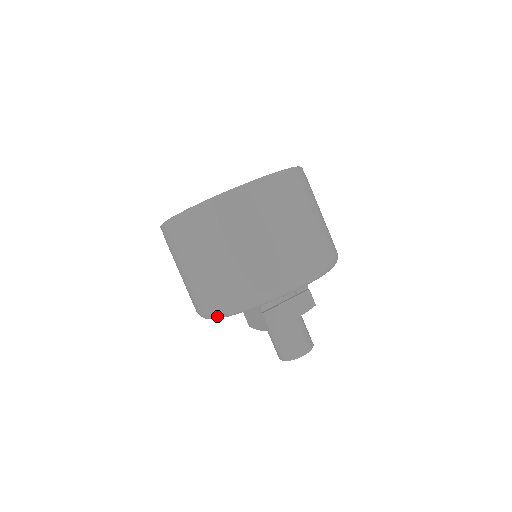
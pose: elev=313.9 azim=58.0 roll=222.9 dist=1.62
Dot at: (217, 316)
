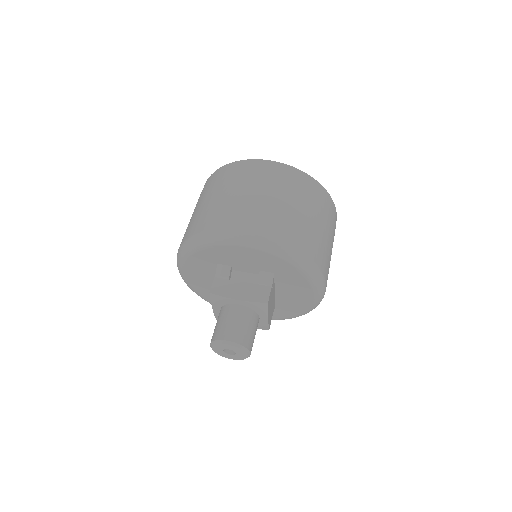
Dot at: (179, 256)
